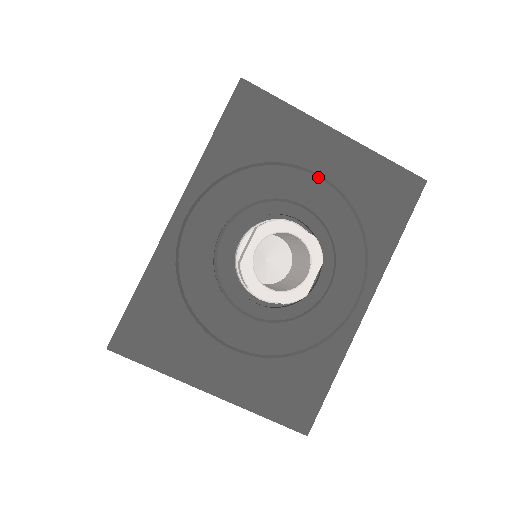
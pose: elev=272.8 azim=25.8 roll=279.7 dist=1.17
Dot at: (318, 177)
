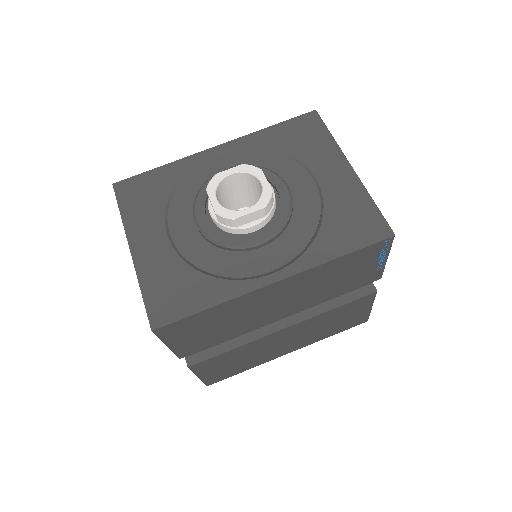
Dot at: (315, 182)
